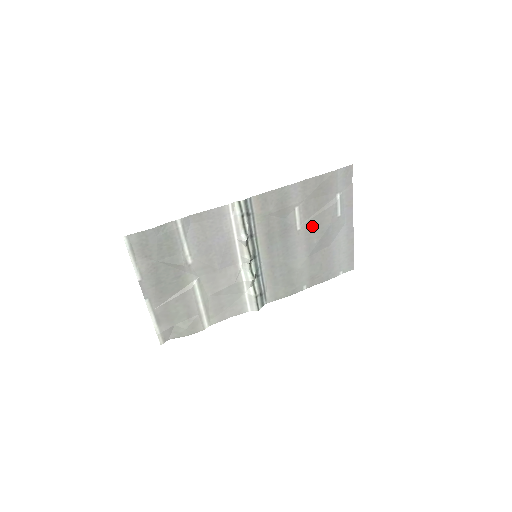
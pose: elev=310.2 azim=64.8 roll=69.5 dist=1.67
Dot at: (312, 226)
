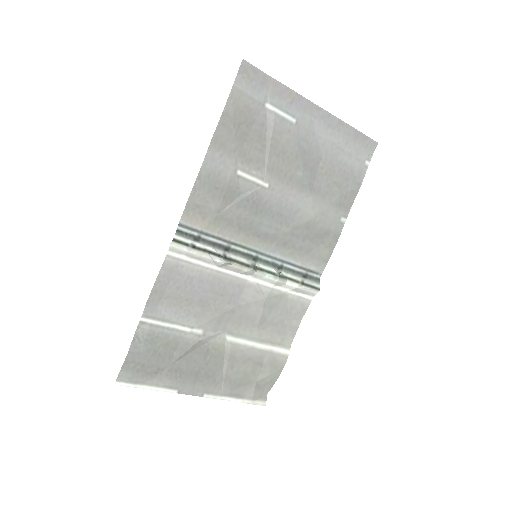
Dot at: (278, 166)
